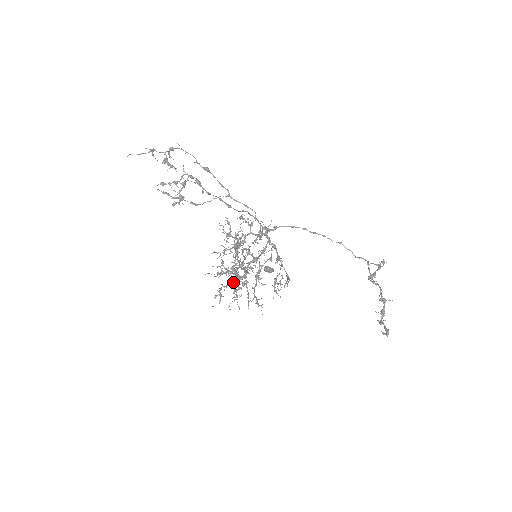
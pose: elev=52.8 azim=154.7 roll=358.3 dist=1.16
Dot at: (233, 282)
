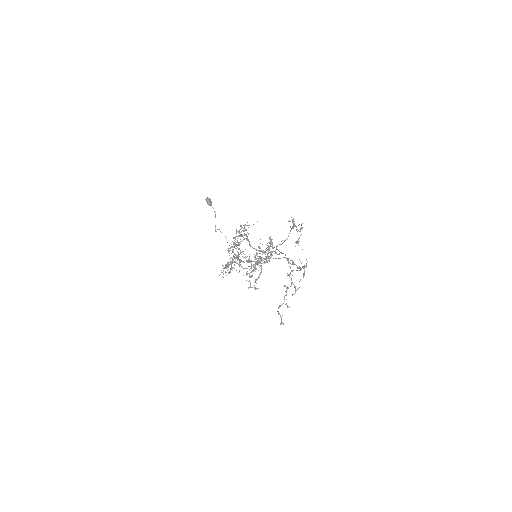
Dot at: occluded
